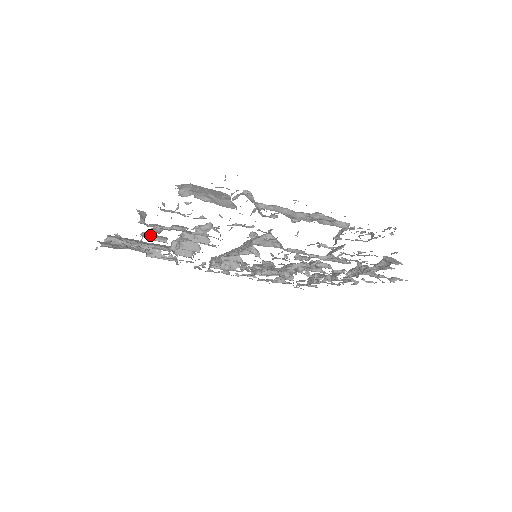
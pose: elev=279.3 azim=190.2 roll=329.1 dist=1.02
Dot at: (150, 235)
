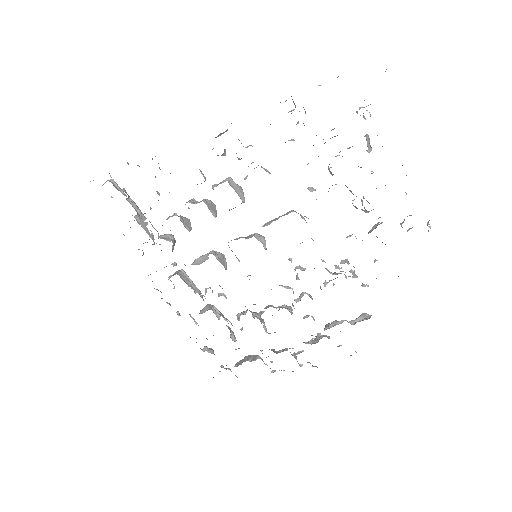
Dot at: occluded
